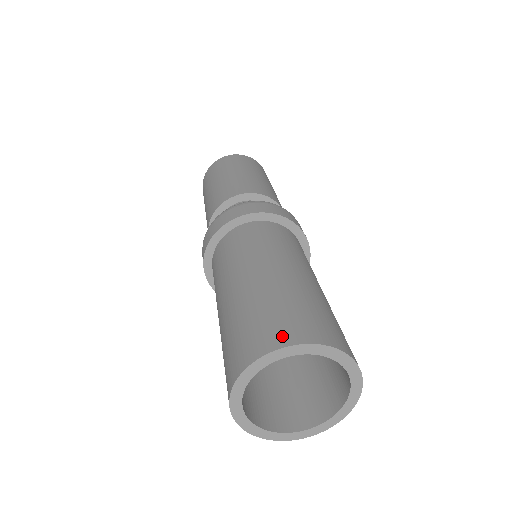
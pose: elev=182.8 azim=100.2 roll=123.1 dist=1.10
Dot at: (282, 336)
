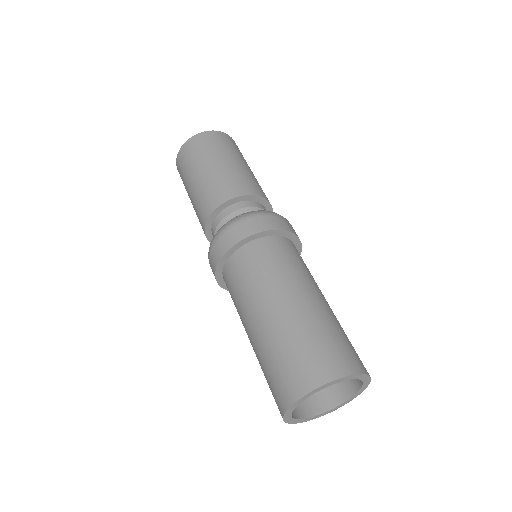
Dot at: (343, 366)
